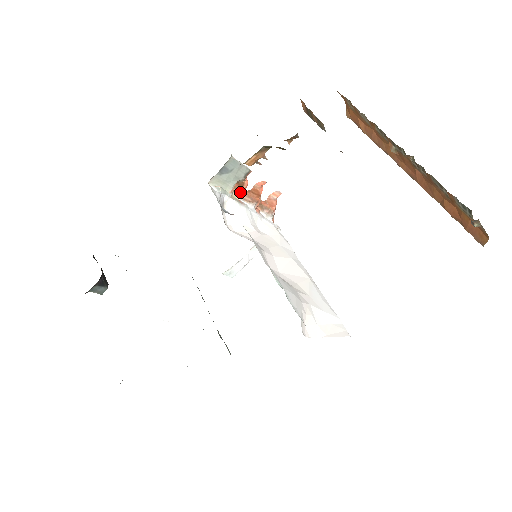
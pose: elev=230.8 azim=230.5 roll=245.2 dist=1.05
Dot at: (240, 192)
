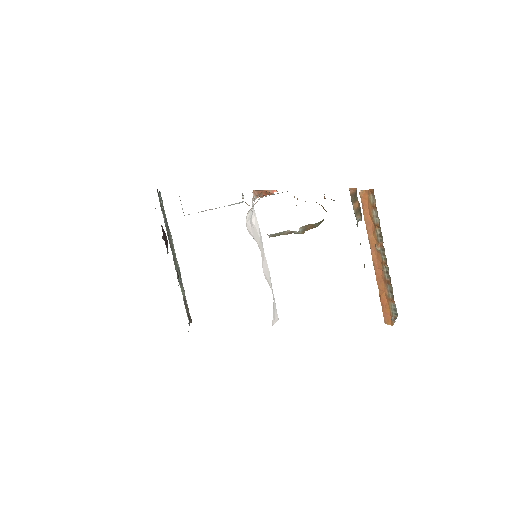
Dot at: (261, 195)
